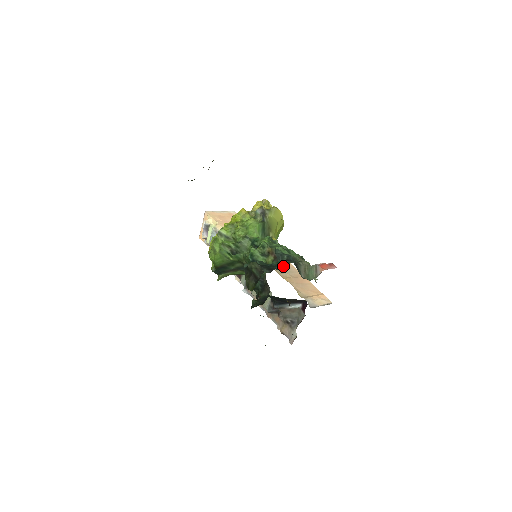
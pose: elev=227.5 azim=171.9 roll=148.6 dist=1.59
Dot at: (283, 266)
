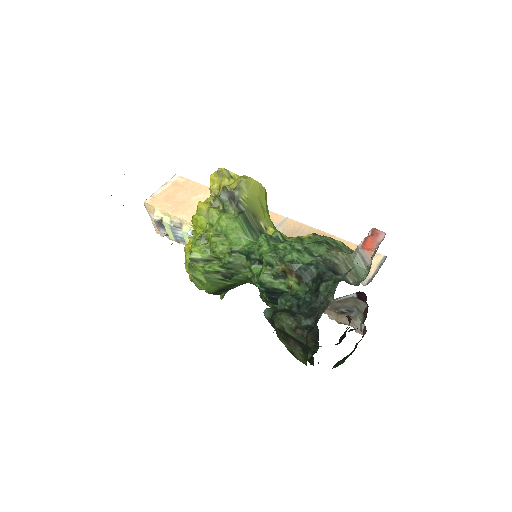
Dot at: (327, 302)
